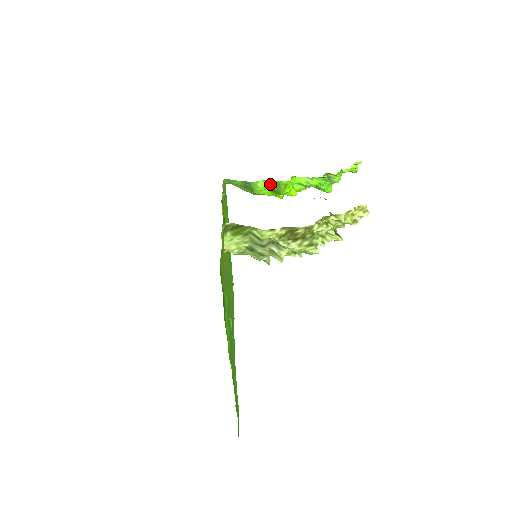
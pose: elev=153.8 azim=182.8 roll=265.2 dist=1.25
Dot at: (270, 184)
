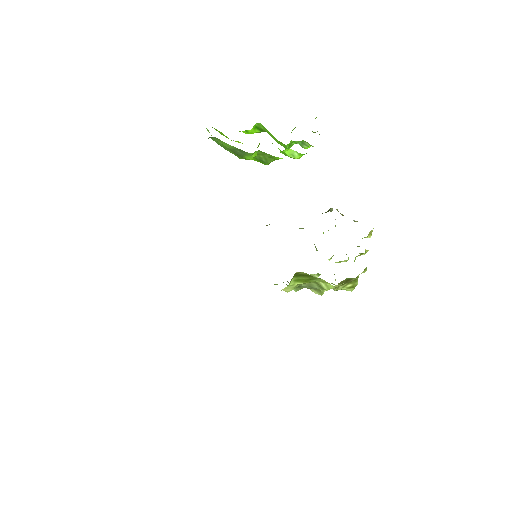
Dot at: (262, 154)
